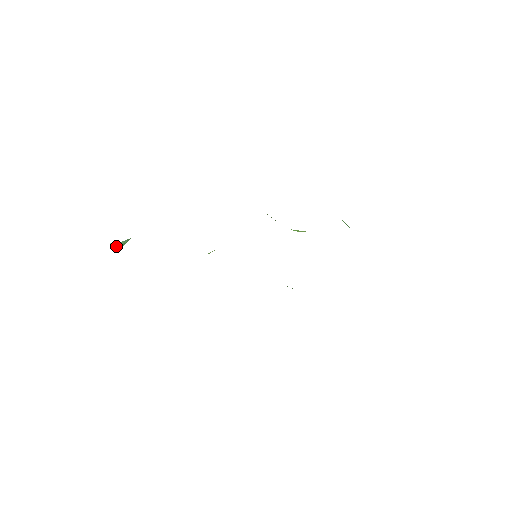
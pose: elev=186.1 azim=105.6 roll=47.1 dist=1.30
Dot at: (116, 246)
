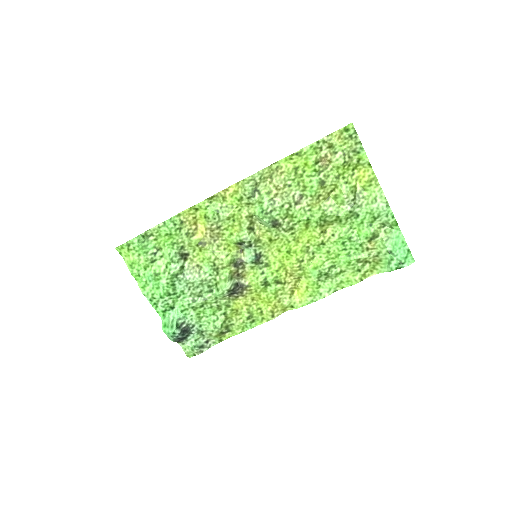
Dot at: (166, 323)
